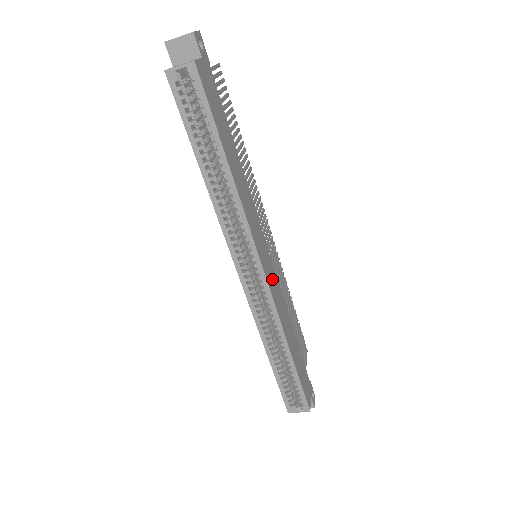
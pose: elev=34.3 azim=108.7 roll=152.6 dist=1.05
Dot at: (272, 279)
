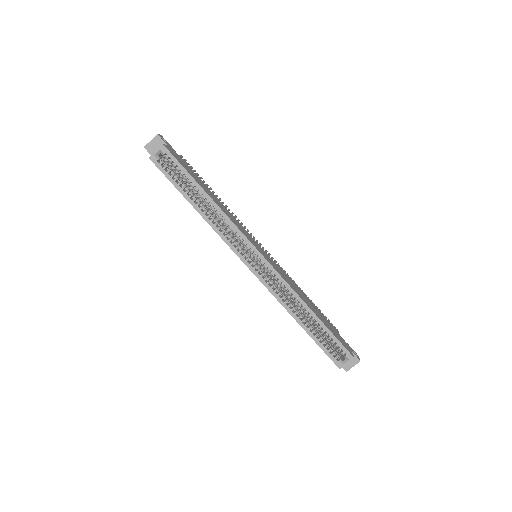
Dot at: (273, 264)
